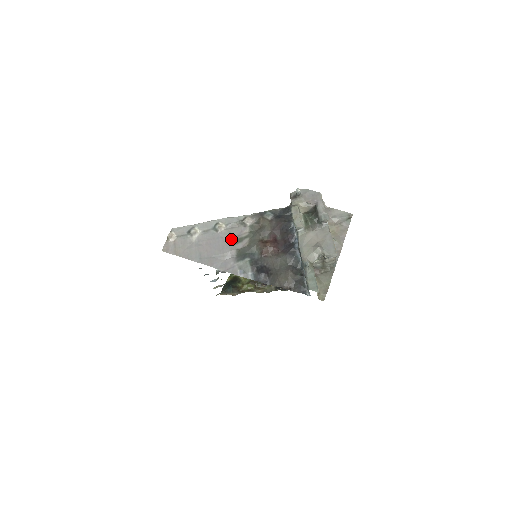
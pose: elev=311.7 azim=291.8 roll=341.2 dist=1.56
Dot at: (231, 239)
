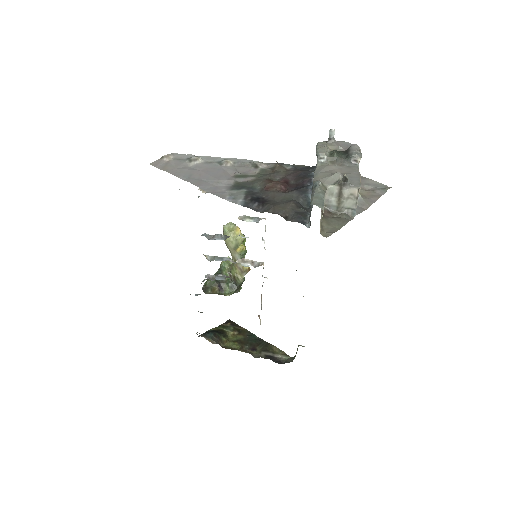
Dot at: (234, 173)
